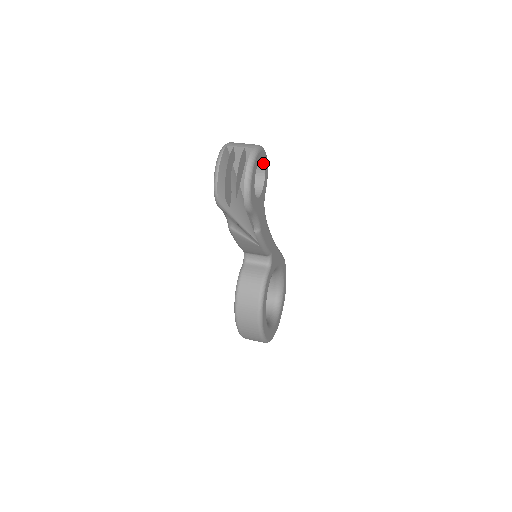
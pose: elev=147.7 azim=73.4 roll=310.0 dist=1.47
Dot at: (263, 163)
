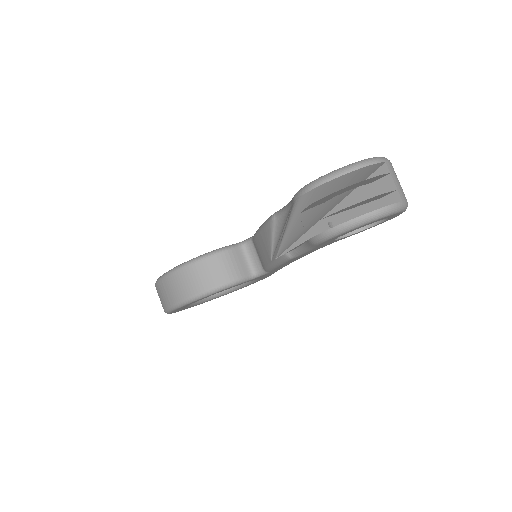
Dot at: (384, 219)
